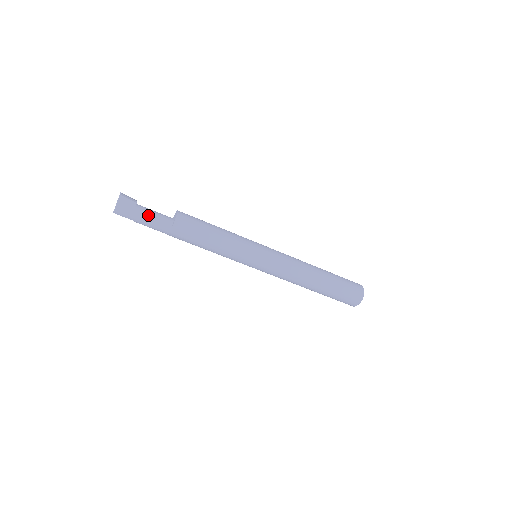
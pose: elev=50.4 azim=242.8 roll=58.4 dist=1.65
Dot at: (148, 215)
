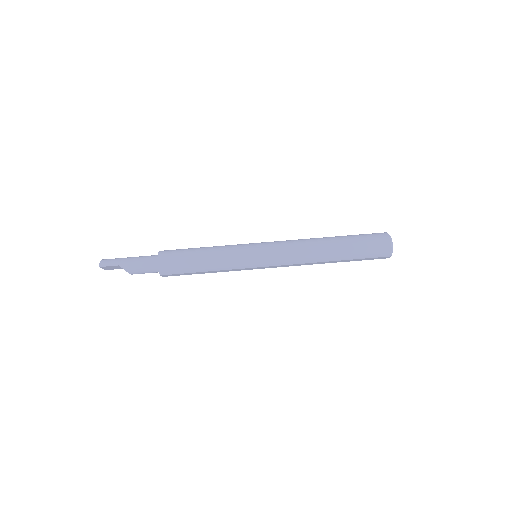
Dot at: (133, 257)
